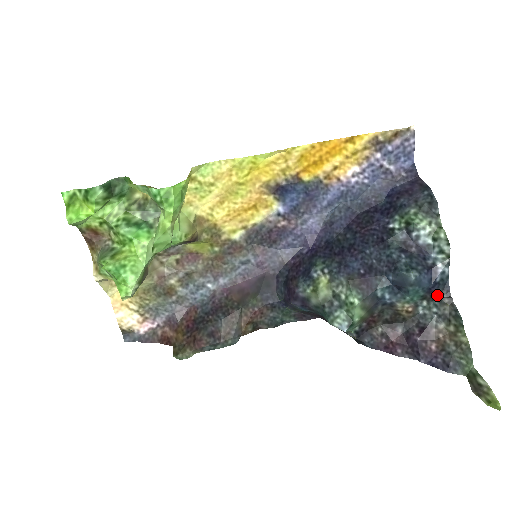
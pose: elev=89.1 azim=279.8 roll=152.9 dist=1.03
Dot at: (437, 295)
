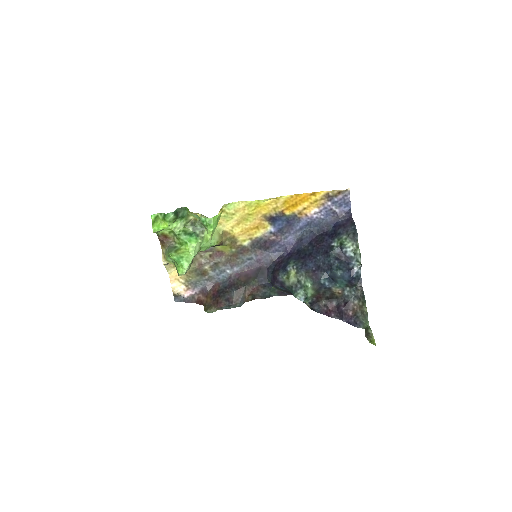
Dot at: (354, 285)
